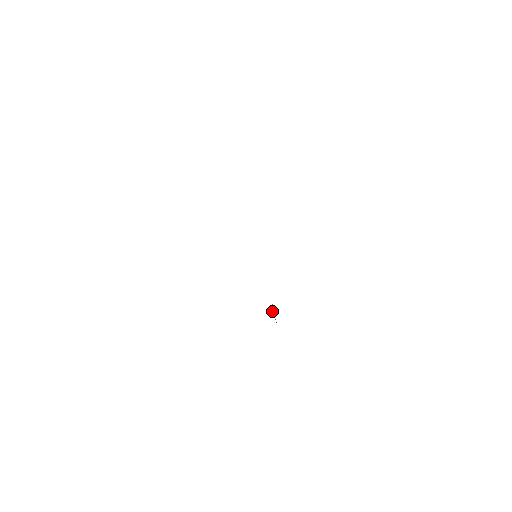
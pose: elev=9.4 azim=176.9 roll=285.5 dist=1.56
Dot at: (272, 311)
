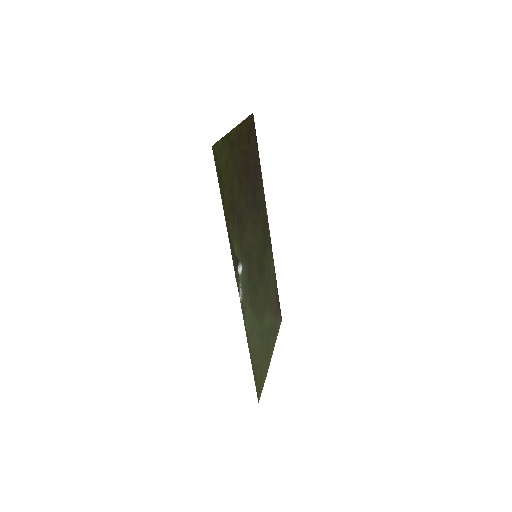
Dot at: (238, 270)
